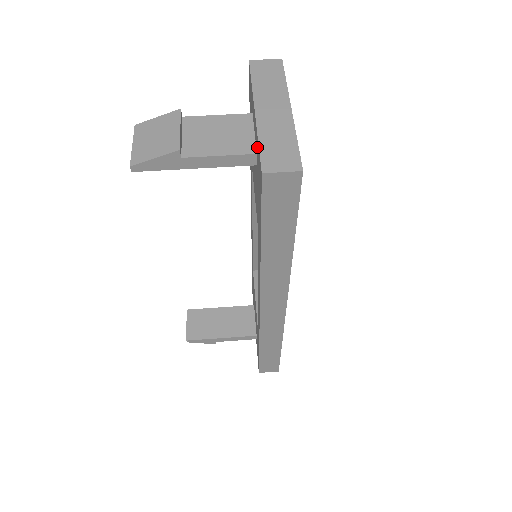
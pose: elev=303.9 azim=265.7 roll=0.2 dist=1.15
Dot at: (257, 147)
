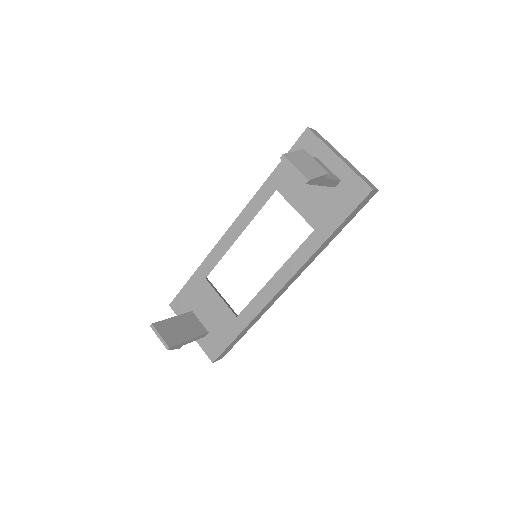
Dot at: (348, 177)
